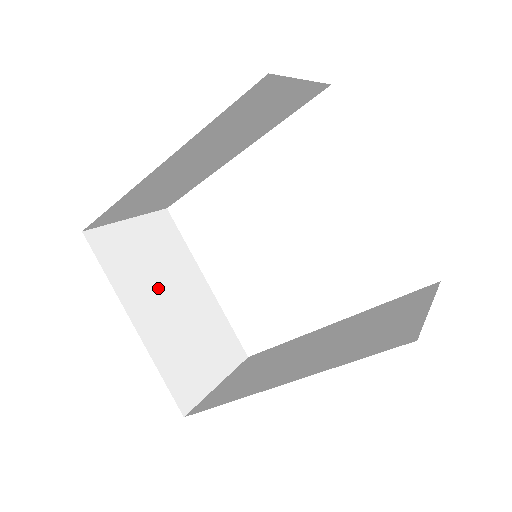
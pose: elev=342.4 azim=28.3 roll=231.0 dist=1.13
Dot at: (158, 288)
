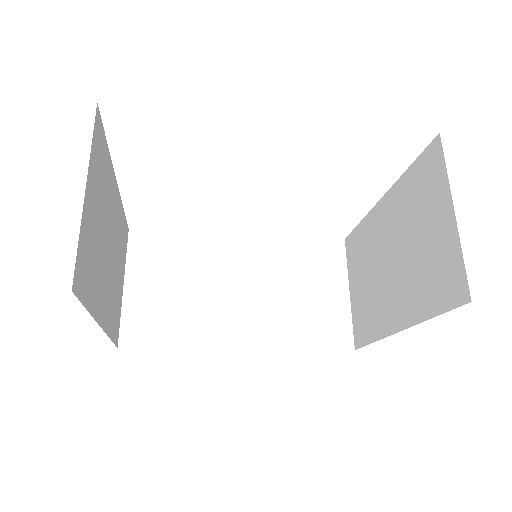
Dot at: (104, 254)
